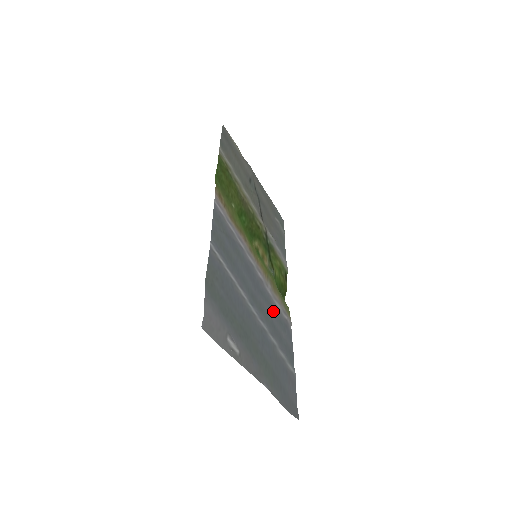
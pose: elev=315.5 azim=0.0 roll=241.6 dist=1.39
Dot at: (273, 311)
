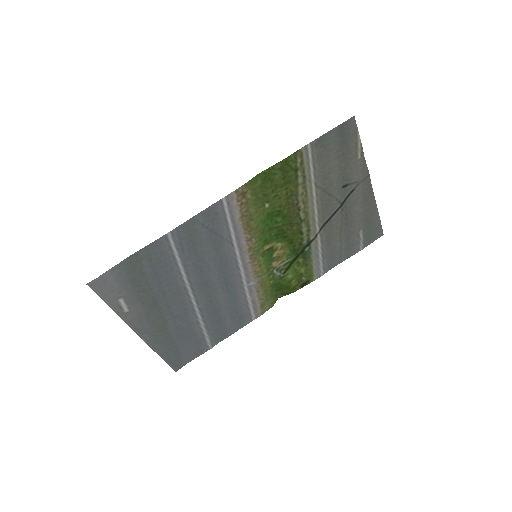
Dot at: (232, 301)
